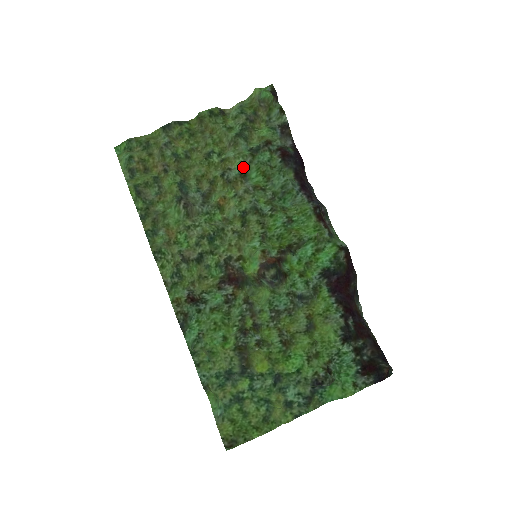
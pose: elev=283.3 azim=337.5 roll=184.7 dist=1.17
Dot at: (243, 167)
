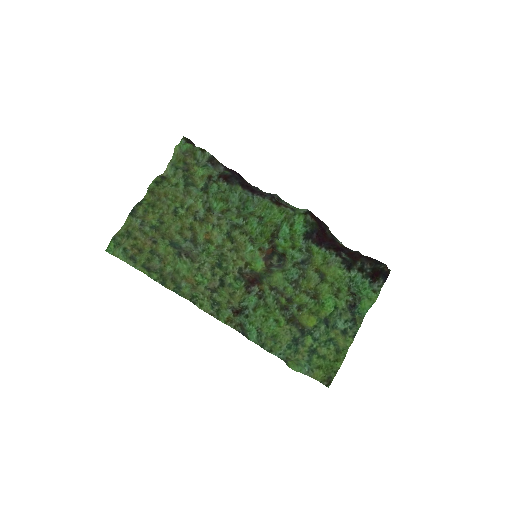
Dot at: (205, 204)
